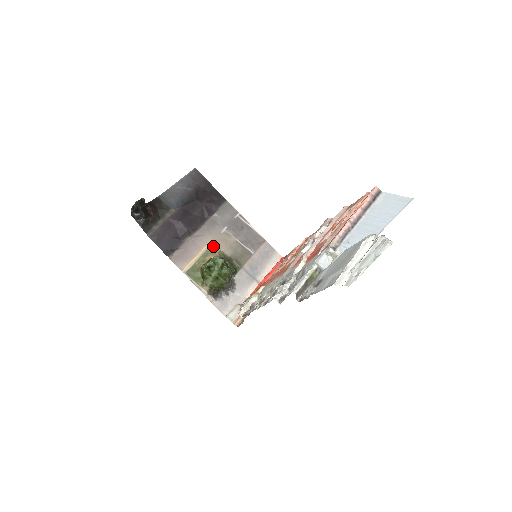
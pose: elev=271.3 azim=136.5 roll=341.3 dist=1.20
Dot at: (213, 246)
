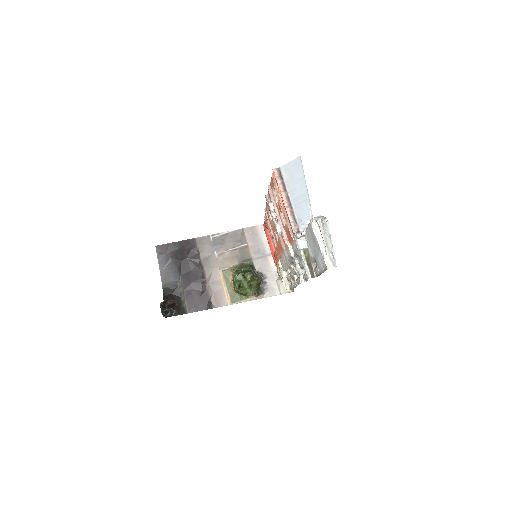
Dot at: (224, 271)
